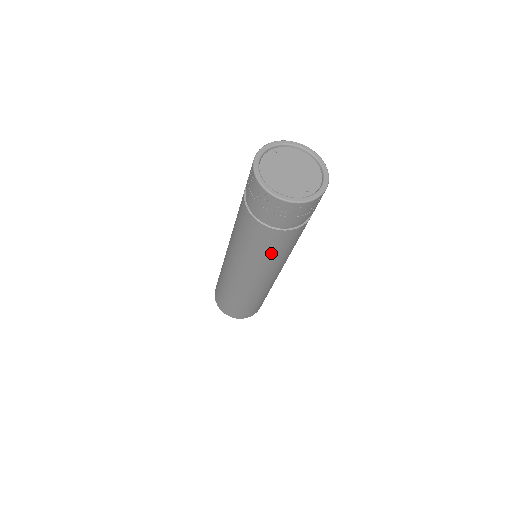
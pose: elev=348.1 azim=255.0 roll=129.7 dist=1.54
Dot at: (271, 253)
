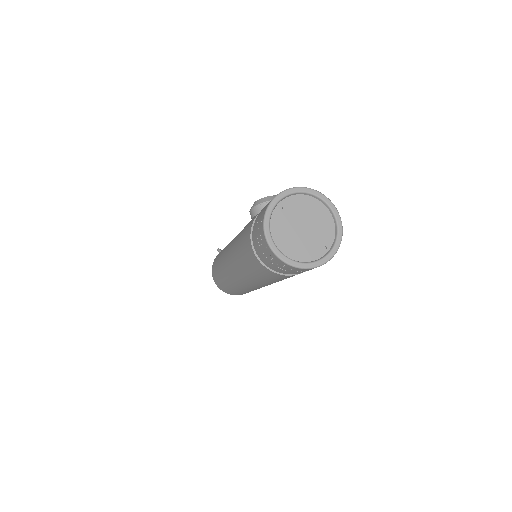
Dot at: occluded
